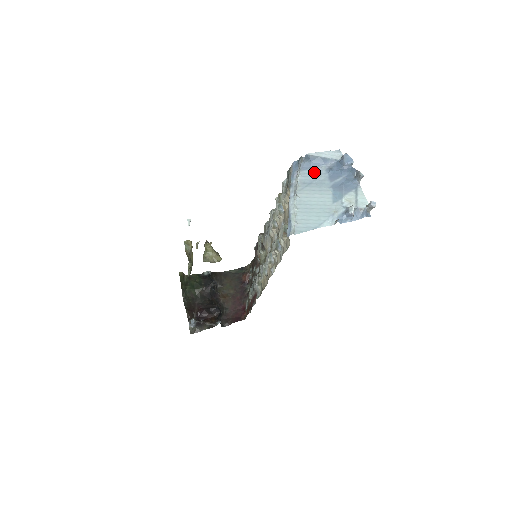
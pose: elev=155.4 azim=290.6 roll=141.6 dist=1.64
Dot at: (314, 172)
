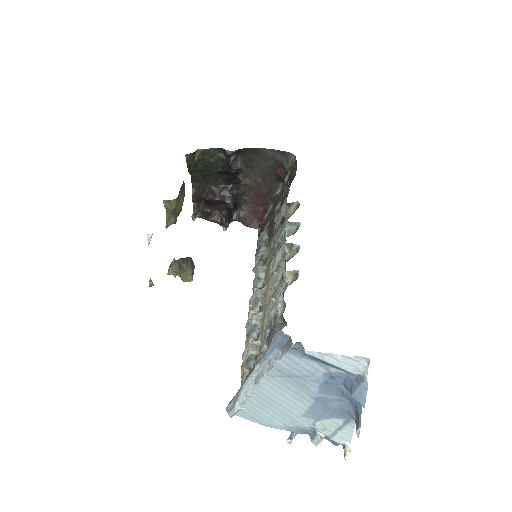
Dot at: (304, 366)
